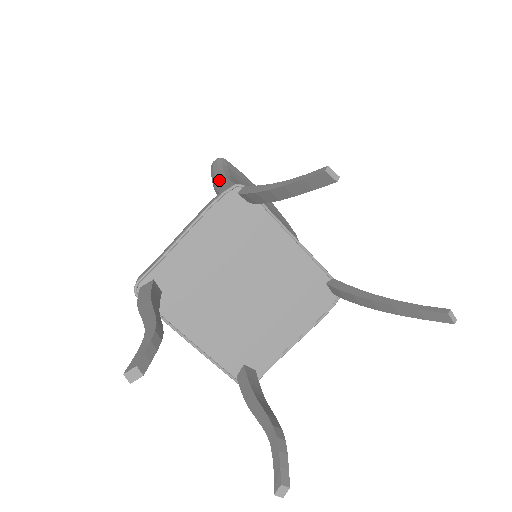
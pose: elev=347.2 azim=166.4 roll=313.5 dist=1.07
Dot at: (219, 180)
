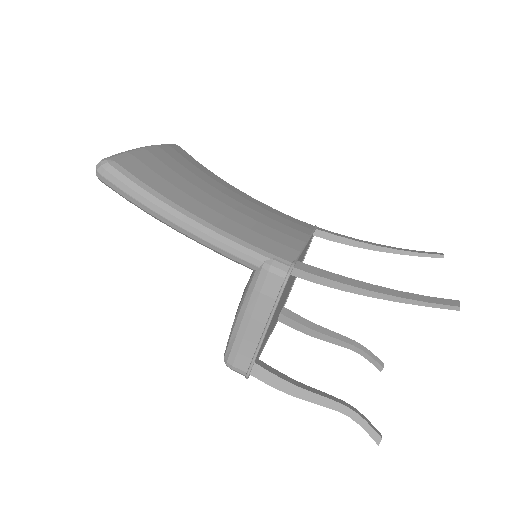
Dot at: (200, 235)
